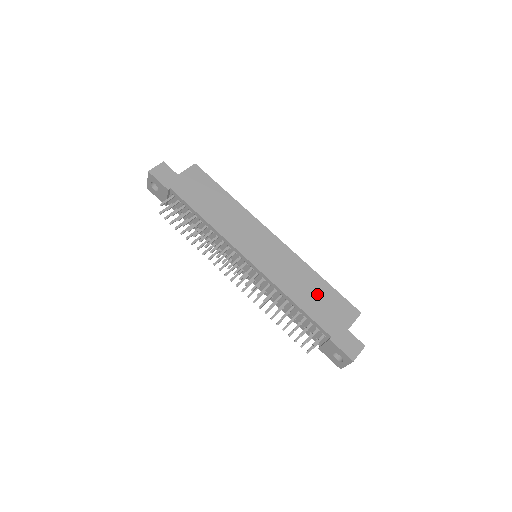
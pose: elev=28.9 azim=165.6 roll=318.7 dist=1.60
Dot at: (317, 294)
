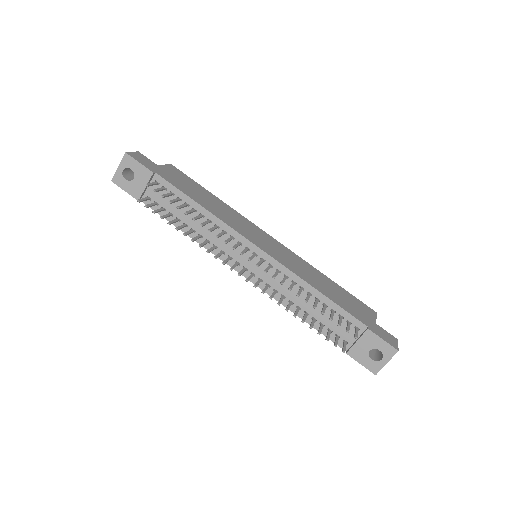
Dot at: (334, 290)
